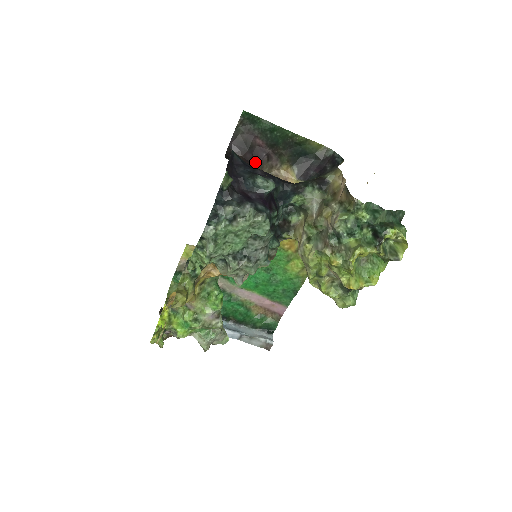
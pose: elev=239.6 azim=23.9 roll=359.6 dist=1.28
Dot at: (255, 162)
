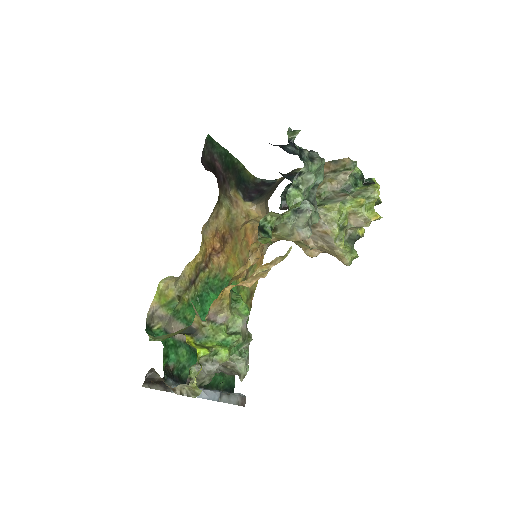
Dot at: (218, 182)
